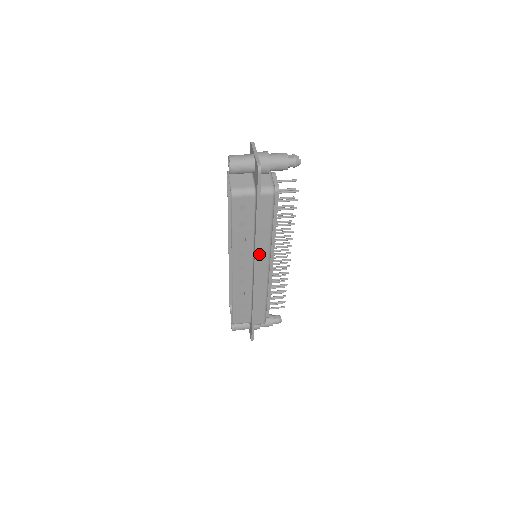
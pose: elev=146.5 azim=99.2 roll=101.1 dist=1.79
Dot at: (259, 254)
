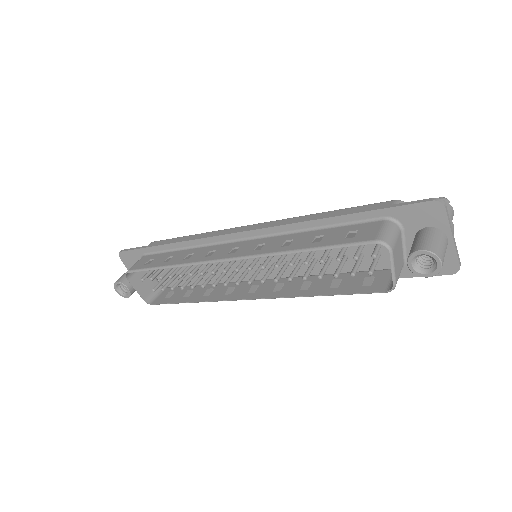
Dot at: occluded
